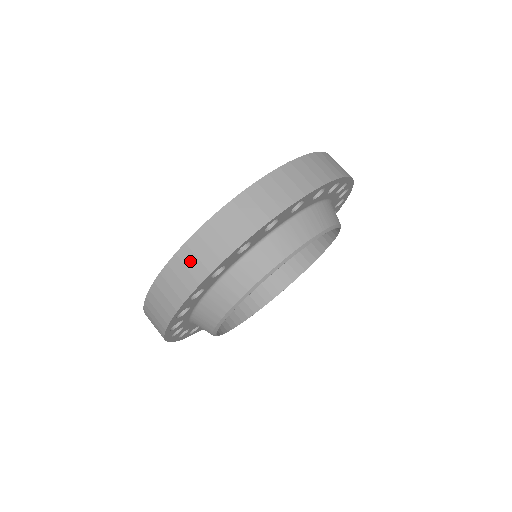
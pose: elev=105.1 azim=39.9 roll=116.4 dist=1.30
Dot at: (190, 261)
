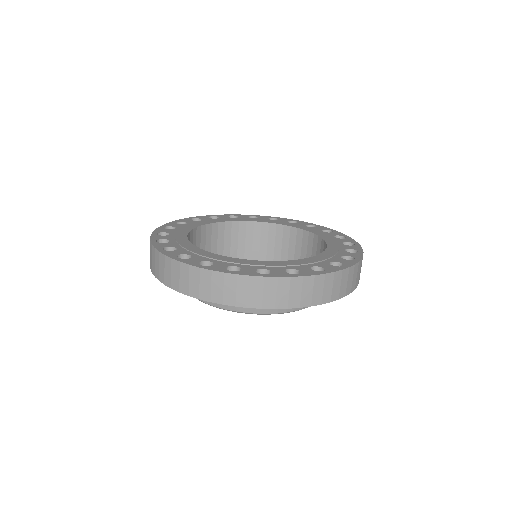
Dot at: (256, 290)
